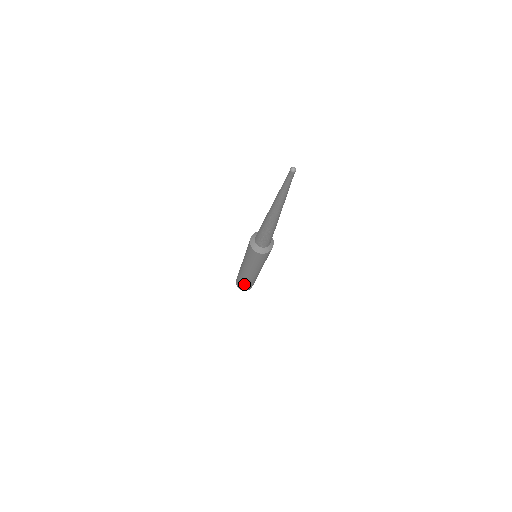
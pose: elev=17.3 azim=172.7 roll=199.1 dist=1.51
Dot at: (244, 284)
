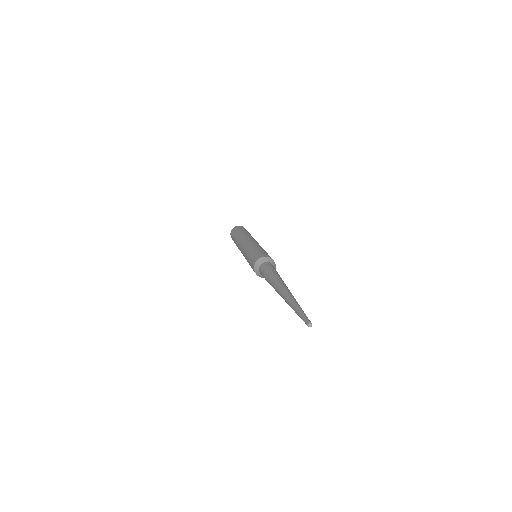
Dot at: occluded
